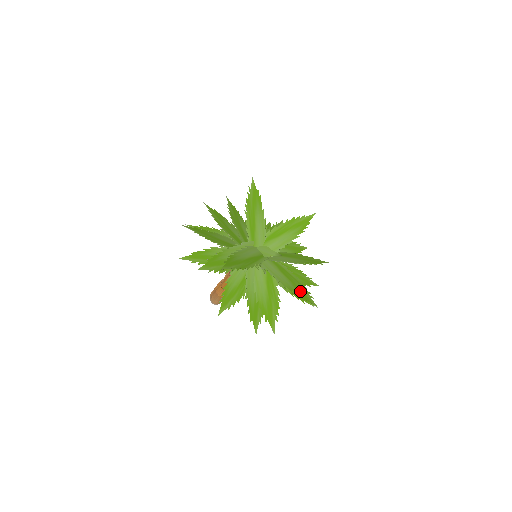
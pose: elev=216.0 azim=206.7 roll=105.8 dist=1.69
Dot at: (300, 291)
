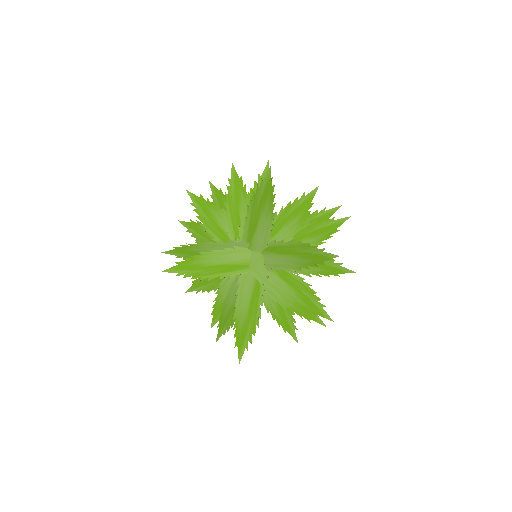
Dot at: (243, 333)
